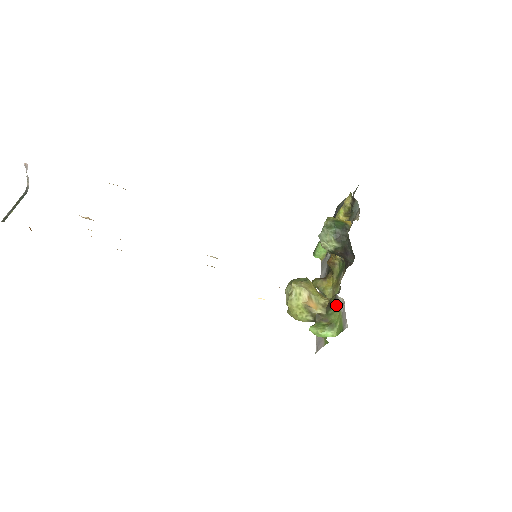
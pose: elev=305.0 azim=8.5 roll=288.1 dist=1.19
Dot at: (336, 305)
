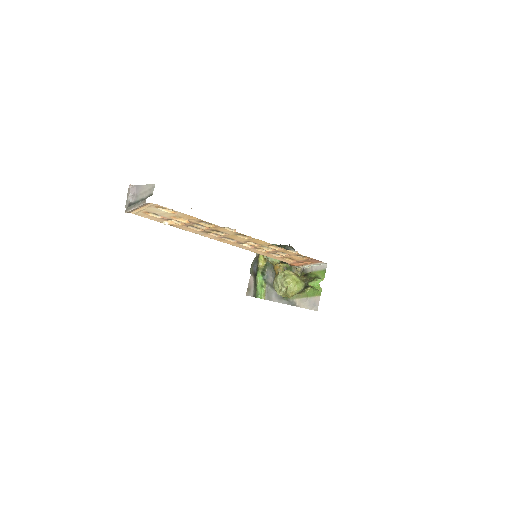
Dot at: (308, 273)
